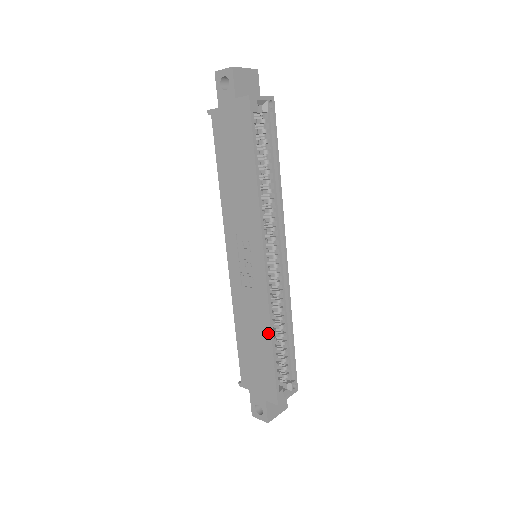
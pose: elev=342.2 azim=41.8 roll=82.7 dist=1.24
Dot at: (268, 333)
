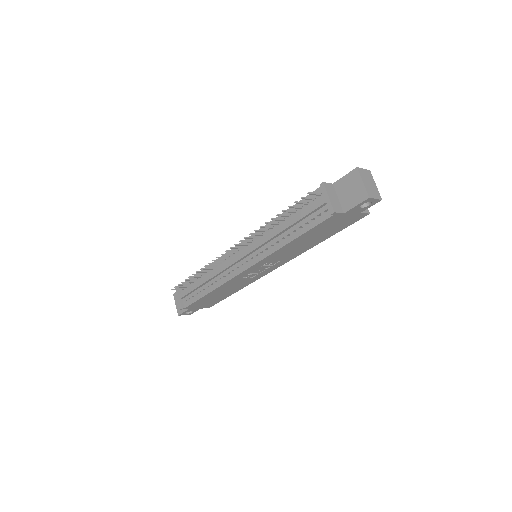
Dot at: occluded
